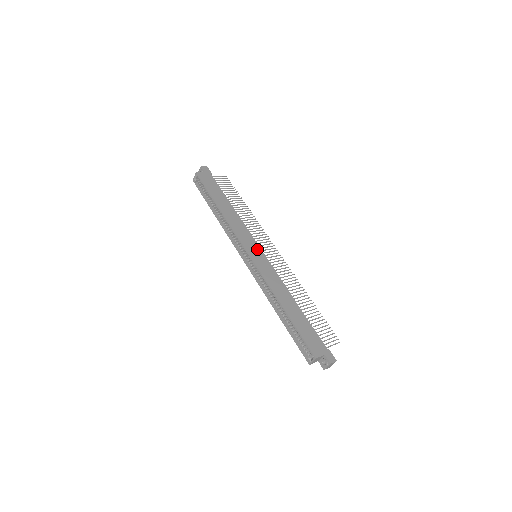
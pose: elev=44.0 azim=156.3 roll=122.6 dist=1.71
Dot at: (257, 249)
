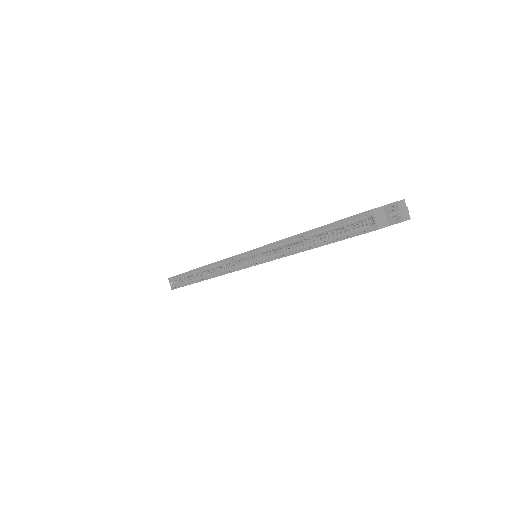
Dot at: occluded
